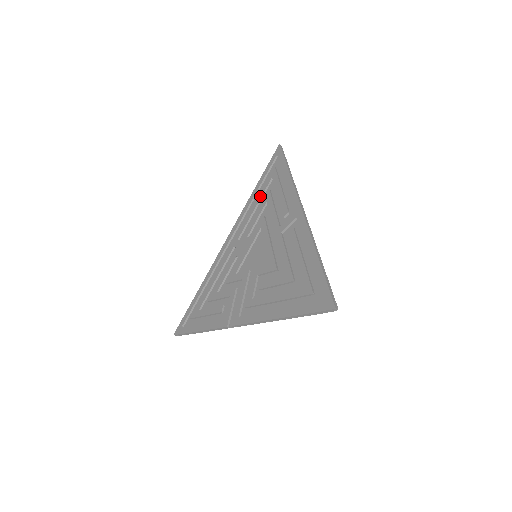
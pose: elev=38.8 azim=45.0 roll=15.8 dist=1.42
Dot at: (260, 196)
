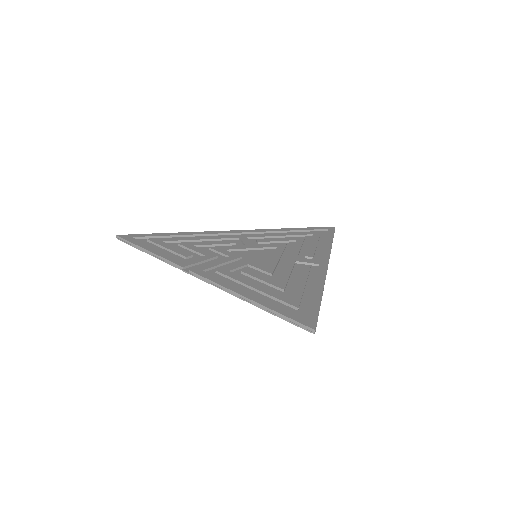
Dot at: (293, 234)
